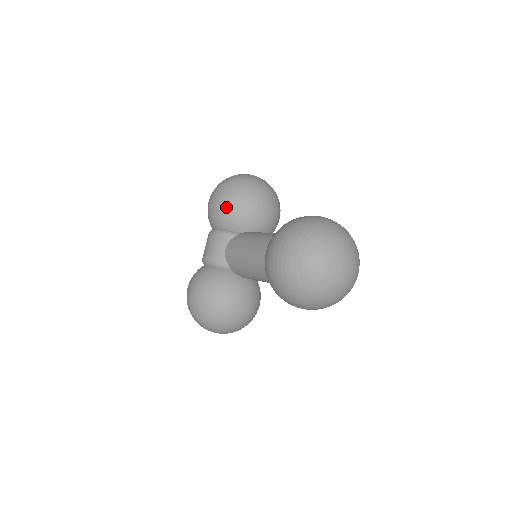
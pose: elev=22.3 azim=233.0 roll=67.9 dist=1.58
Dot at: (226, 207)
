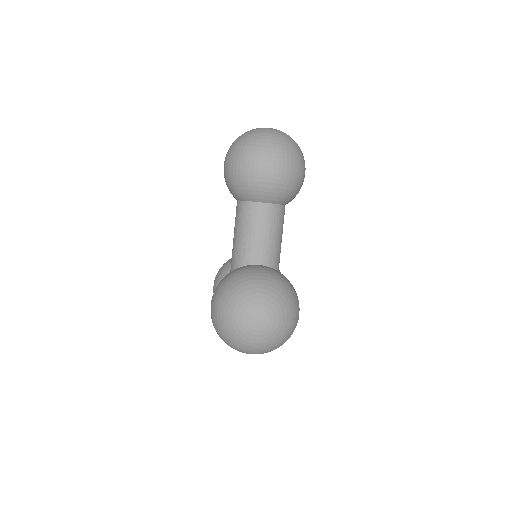
Dot at: (220, 270)
